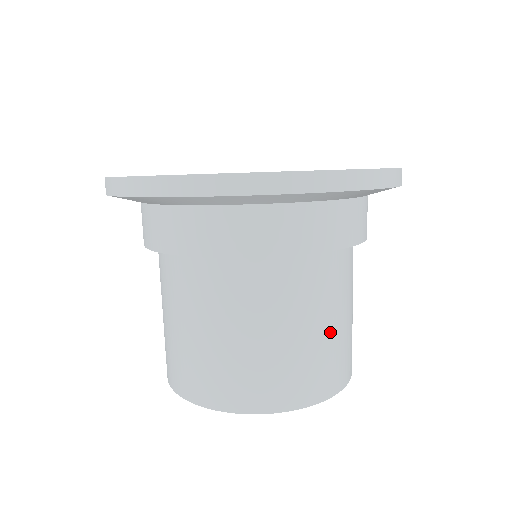
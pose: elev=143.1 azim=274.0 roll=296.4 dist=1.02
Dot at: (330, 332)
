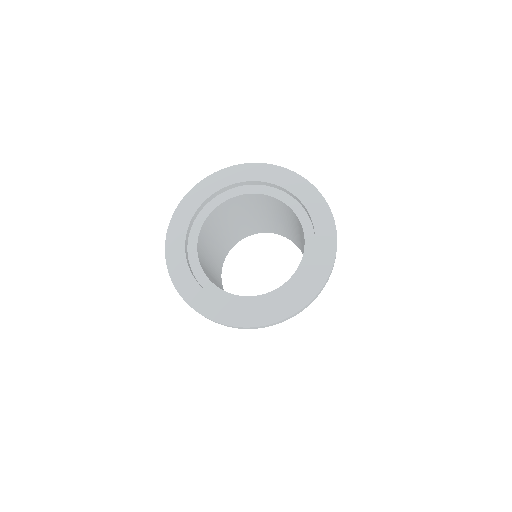
Dot at: occluded
